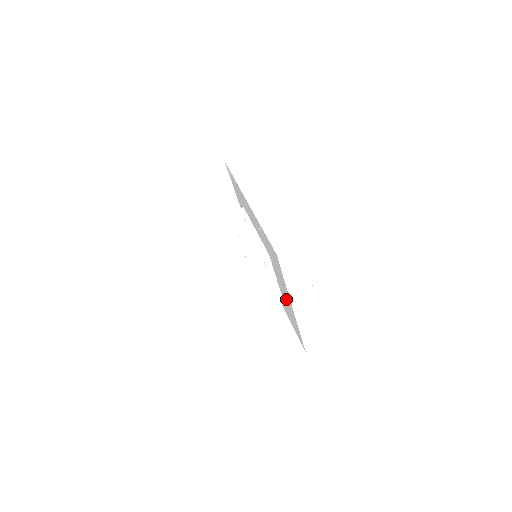
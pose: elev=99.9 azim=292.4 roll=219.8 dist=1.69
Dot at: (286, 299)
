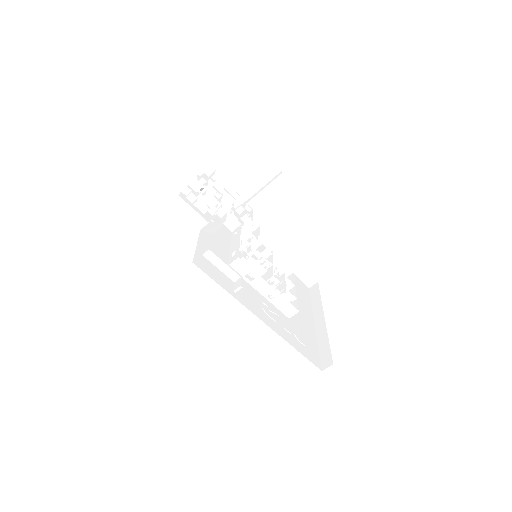
Dot at: occluded
